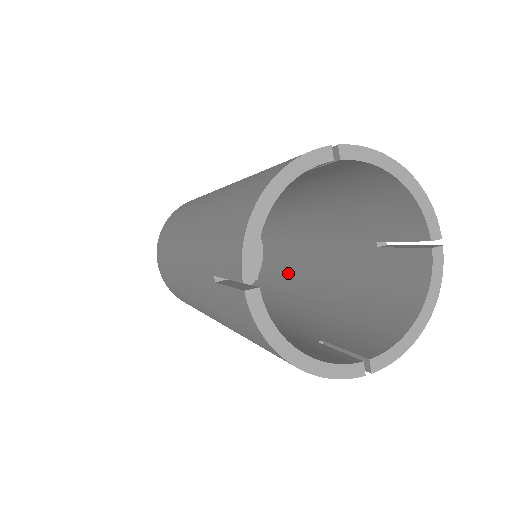
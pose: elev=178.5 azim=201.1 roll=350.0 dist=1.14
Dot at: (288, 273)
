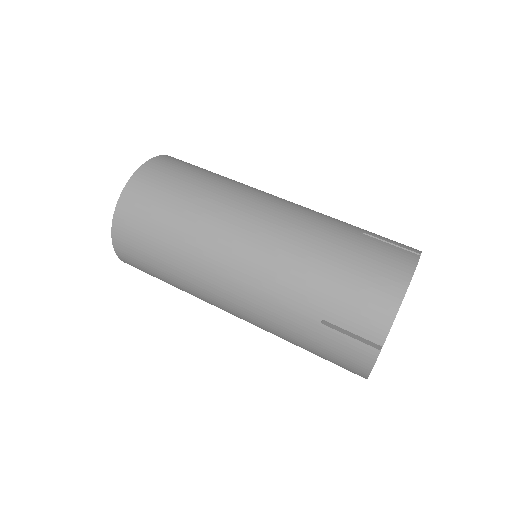
Dot at: occluded
